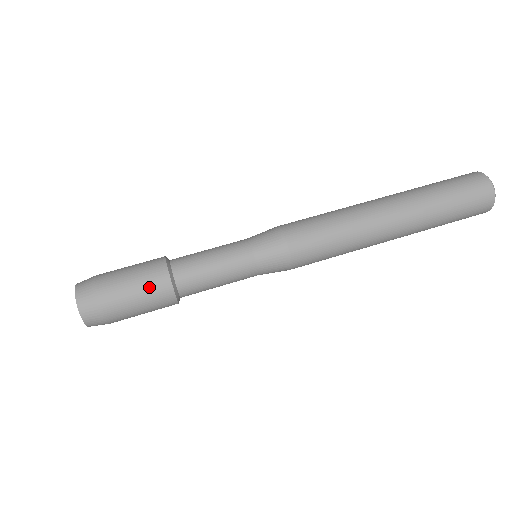
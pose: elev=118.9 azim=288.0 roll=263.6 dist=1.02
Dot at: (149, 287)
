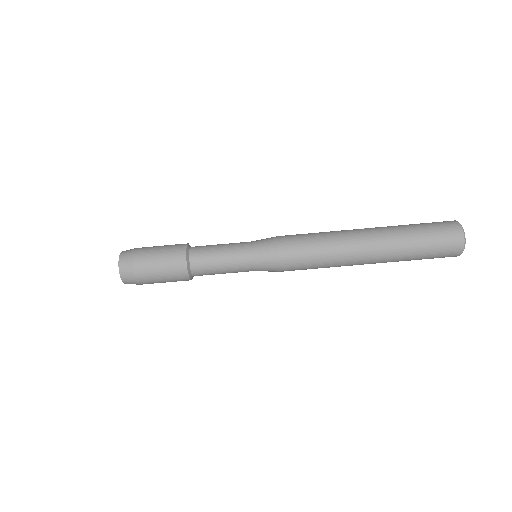
Dot at: (172, 276)
